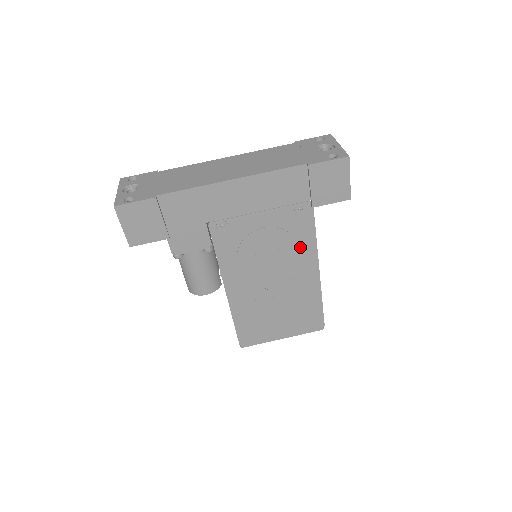
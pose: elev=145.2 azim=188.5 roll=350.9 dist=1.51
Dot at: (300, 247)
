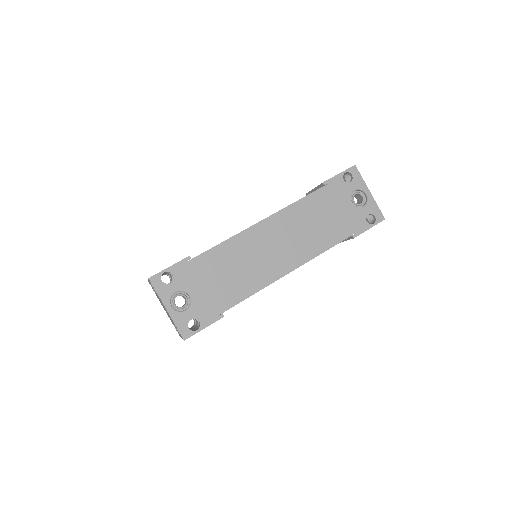
Dot at: occluded
